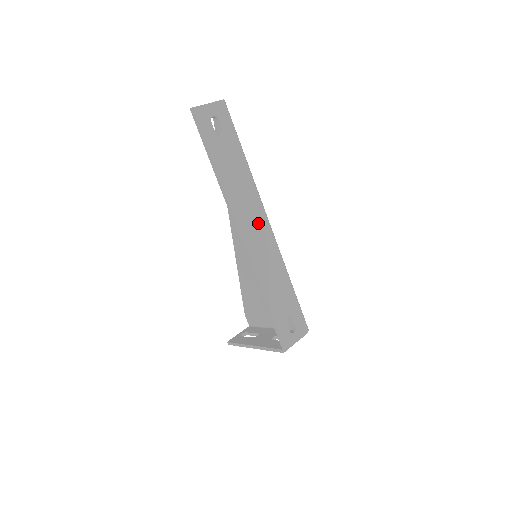
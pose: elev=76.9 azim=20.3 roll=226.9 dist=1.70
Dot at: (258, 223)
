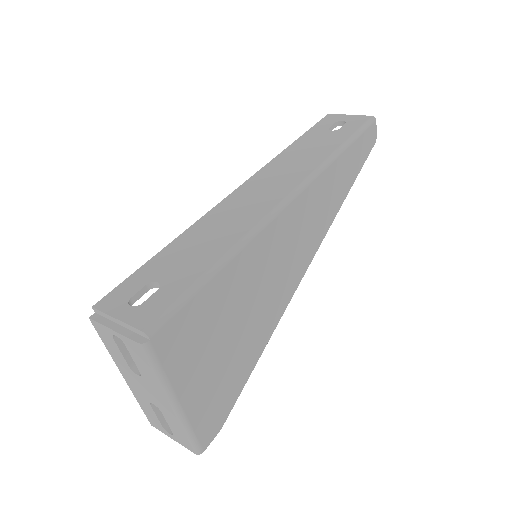
Dot at: (274, 189)
